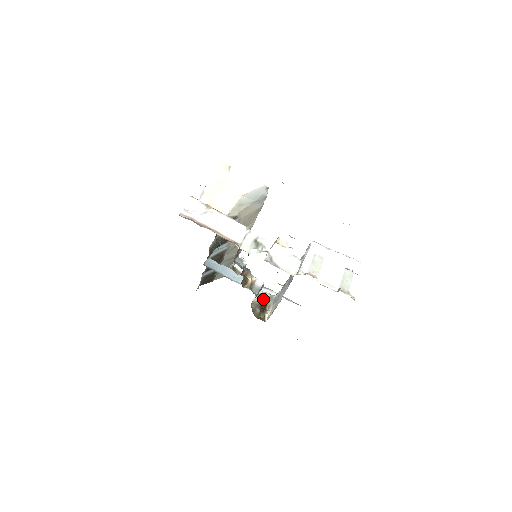
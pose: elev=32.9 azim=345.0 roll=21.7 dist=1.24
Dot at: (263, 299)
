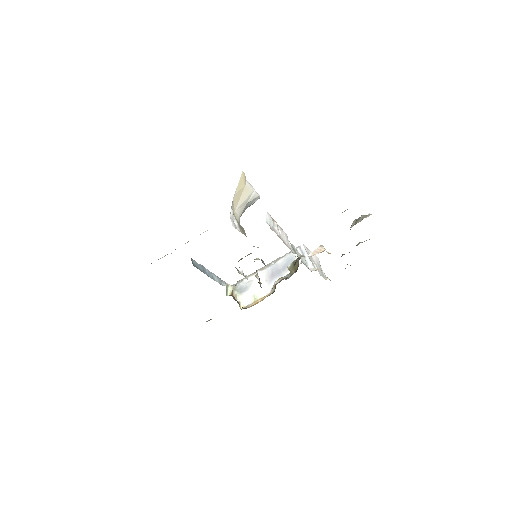
Dot at: (227, 290)
